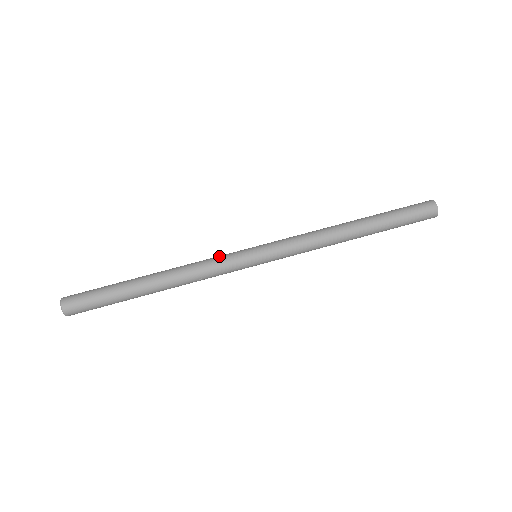
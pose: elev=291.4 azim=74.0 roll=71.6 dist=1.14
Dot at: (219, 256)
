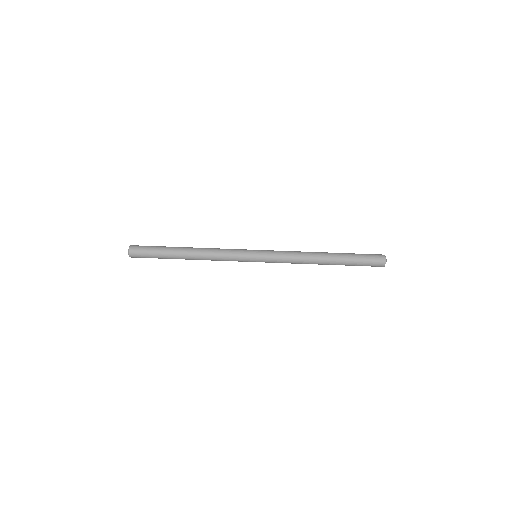
Dot at: (232, 249)
